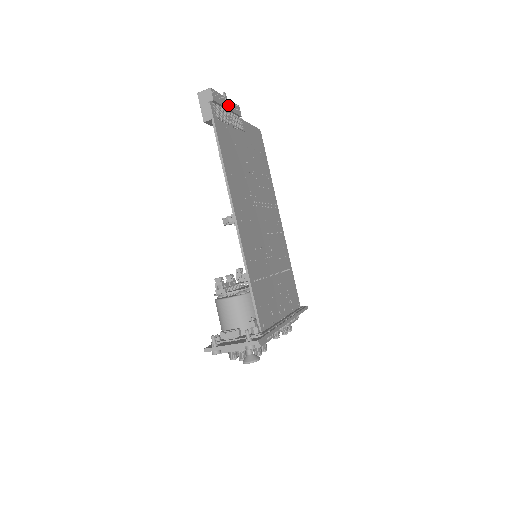
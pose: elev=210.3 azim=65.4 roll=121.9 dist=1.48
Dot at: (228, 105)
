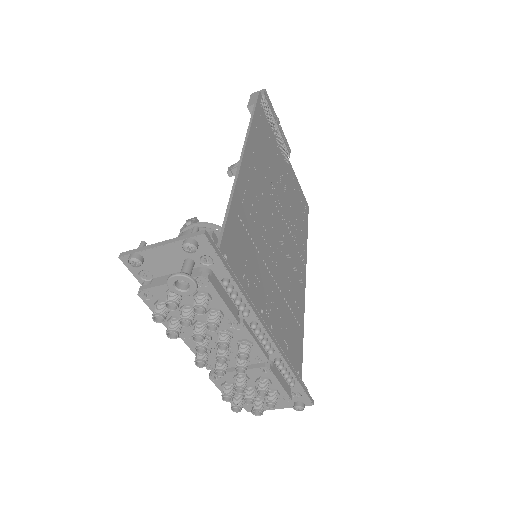
Dot at: (278, 125)
